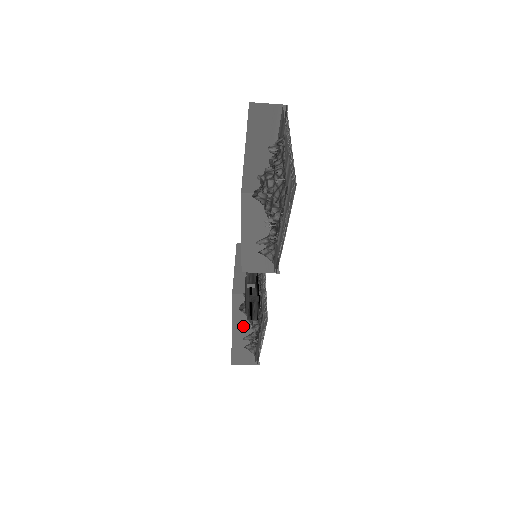
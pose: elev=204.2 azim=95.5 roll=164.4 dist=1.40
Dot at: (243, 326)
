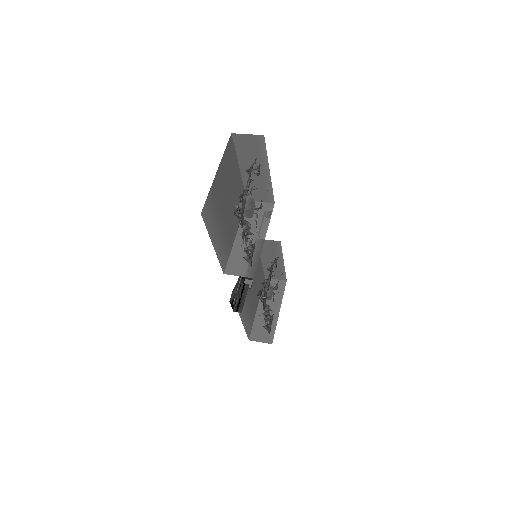
Dot at: occluded
